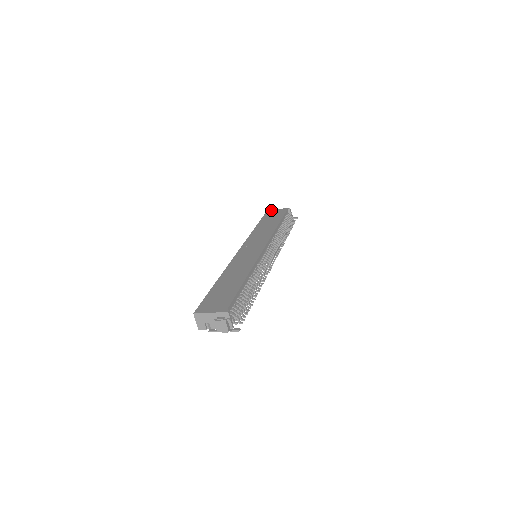
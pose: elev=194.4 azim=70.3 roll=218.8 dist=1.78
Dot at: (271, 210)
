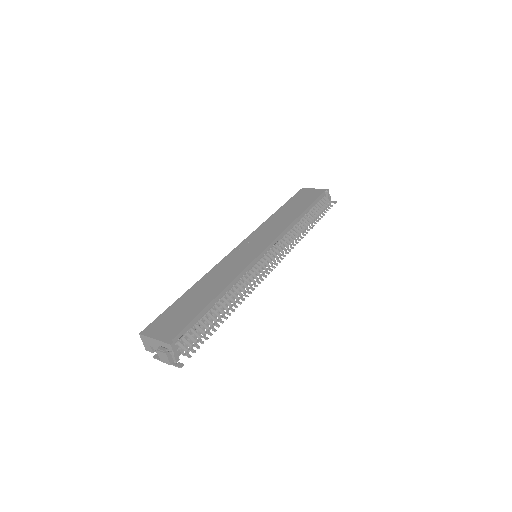
Dot at: (306, 188)
